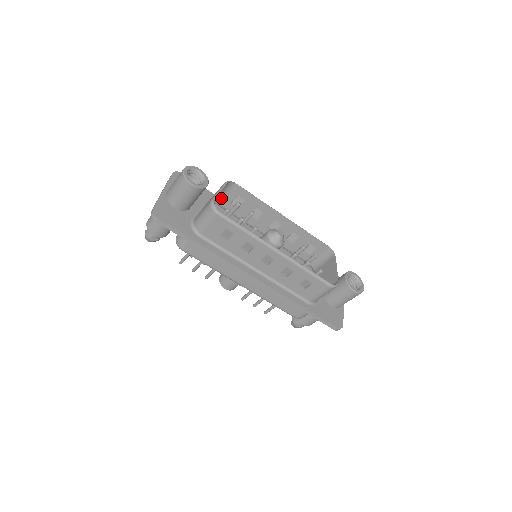
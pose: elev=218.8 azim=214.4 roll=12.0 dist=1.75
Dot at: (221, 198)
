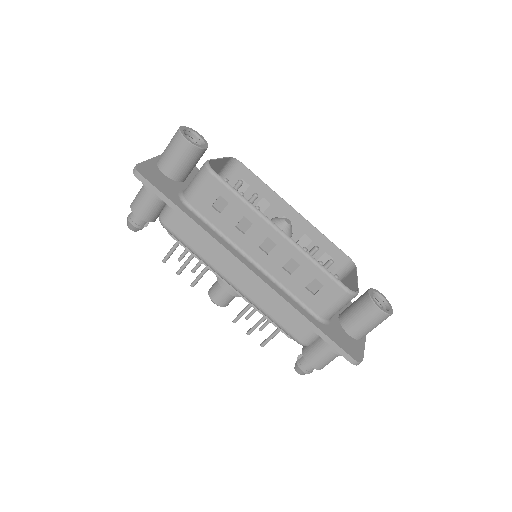
Dot at: occluded
